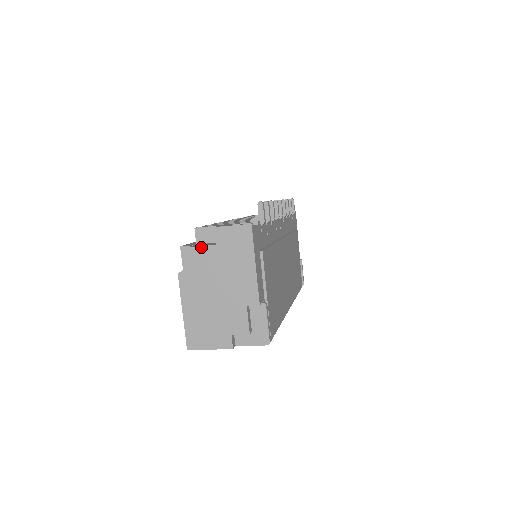
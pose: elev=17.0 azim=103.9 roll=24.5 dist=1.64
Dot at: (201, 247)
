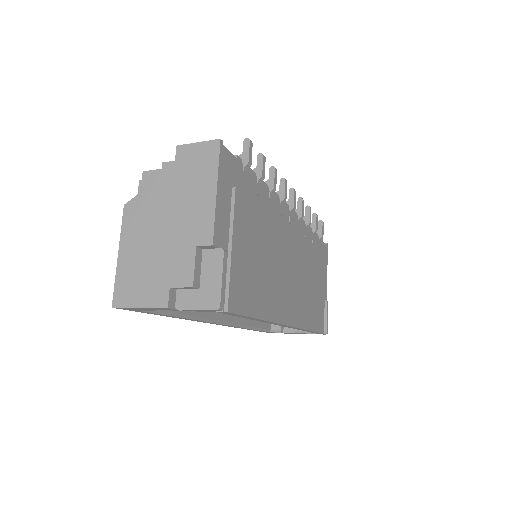
Dot at: (157, 171)
